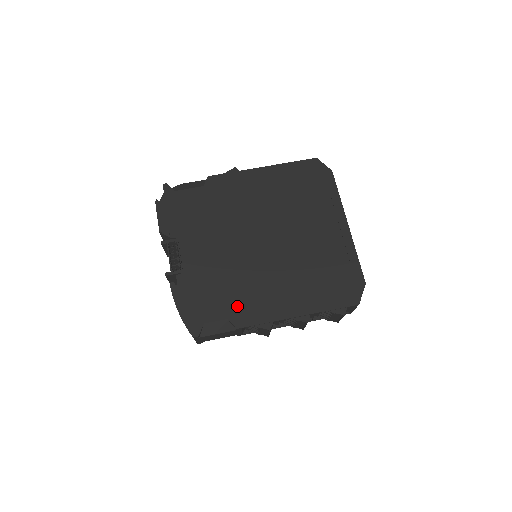
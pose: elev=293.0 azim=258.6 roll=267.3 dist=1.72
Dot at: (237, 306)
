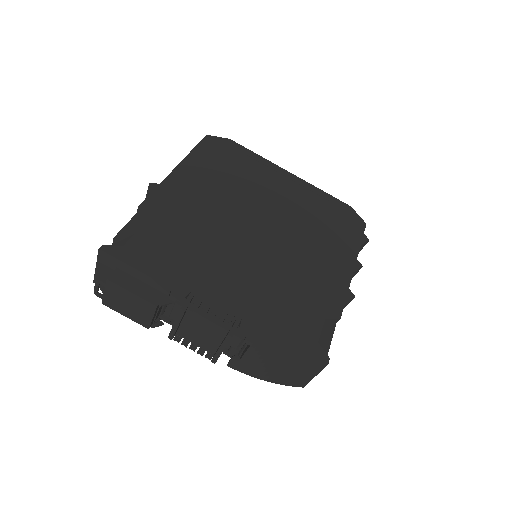
Dot at: (316, 300)
